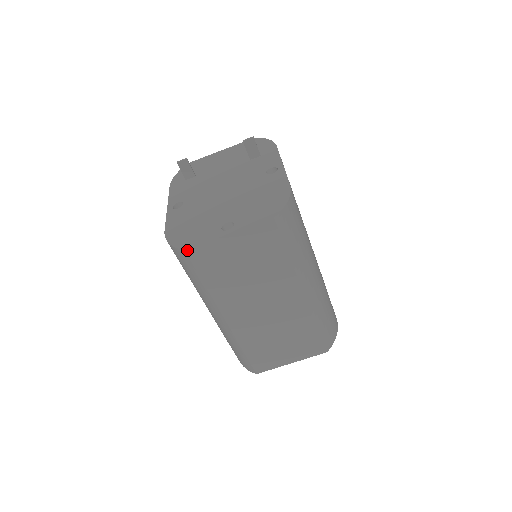
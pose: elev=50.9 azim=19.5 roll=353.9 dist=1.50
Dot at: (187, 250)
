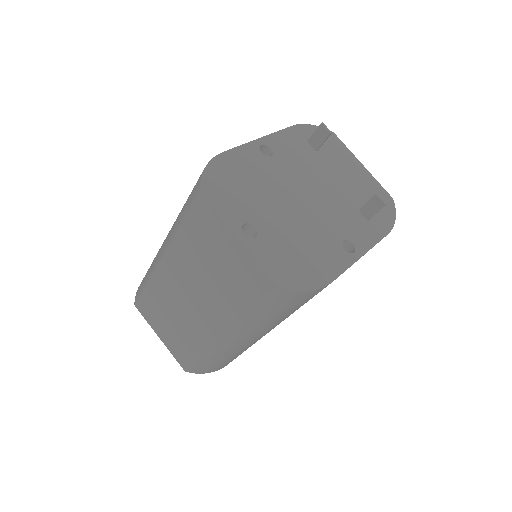
Dot at: (202, 195)
